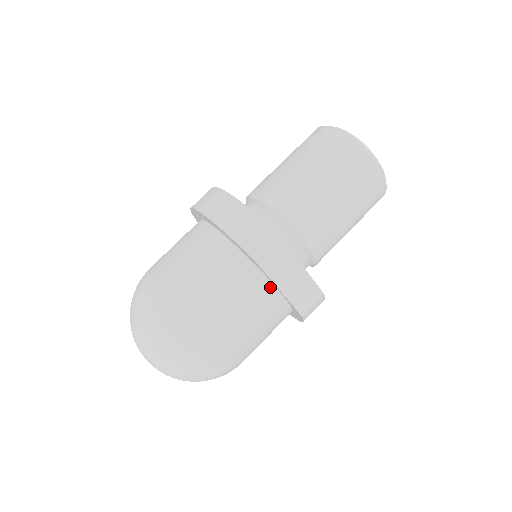
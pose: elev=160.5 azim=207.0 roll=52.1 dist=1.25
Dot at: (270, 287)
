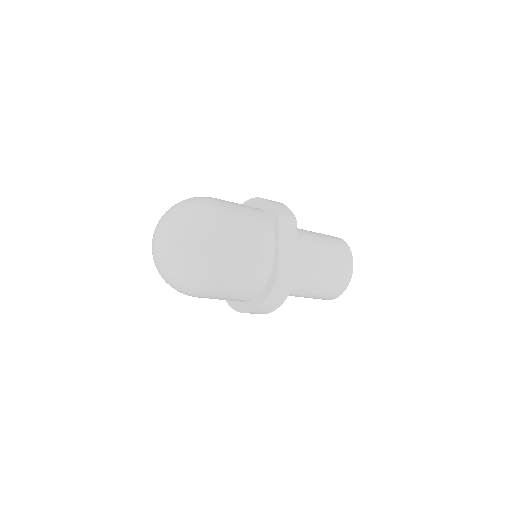
Dot at: (273, 240)
